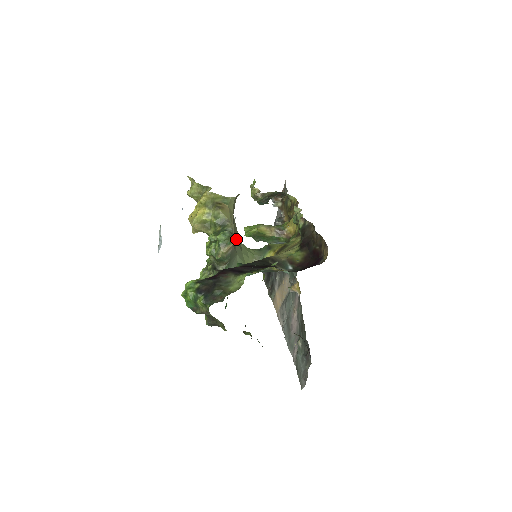
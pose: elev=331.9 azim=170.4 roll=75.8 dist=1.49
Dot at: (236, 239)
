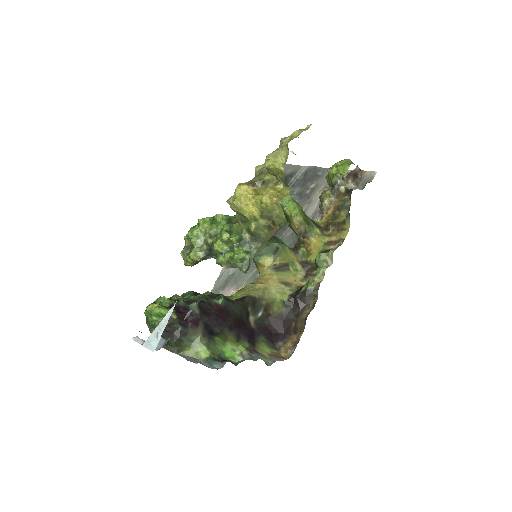
Dot at: occluded
